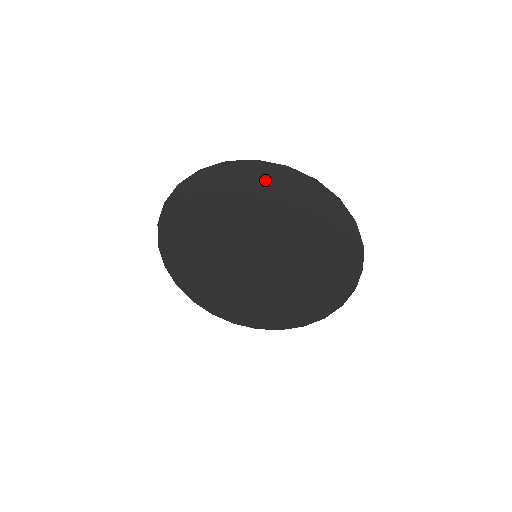
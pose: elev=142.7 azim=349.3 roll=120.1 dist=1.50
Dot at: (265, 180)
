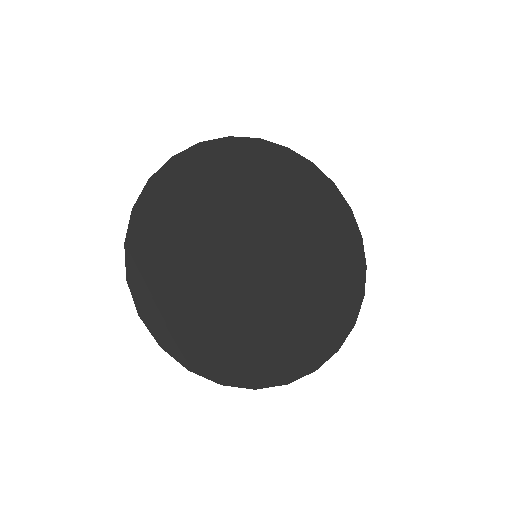
Dot at: (242, 157)
